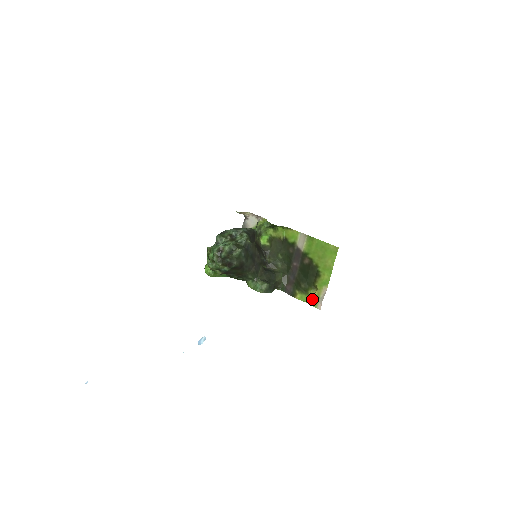
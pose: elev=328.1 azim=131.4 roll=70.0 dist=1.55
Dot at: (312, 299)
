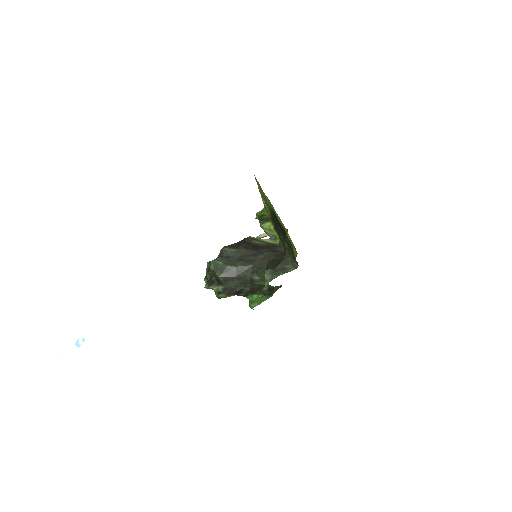
Dot at: (292, 243)
